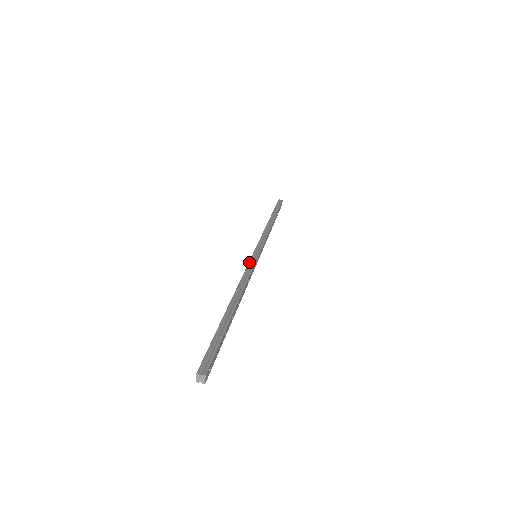
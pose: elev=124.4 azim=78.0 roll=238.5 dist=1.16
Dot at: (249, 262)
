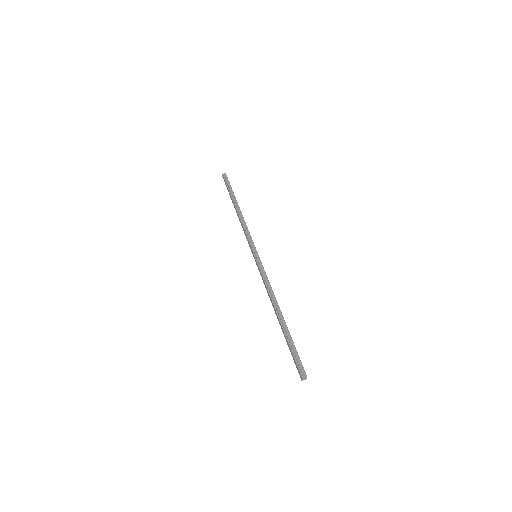
Dot at: (259, 268)
